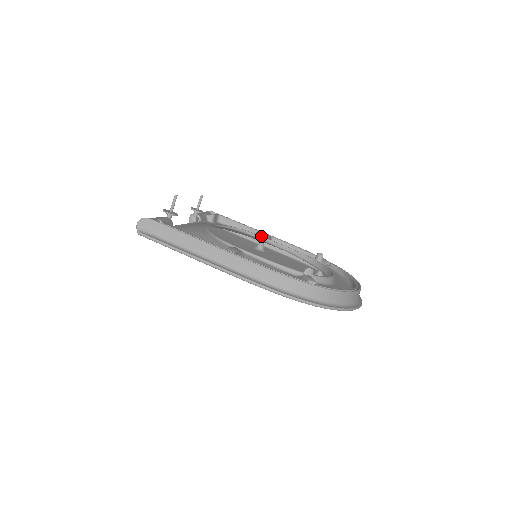
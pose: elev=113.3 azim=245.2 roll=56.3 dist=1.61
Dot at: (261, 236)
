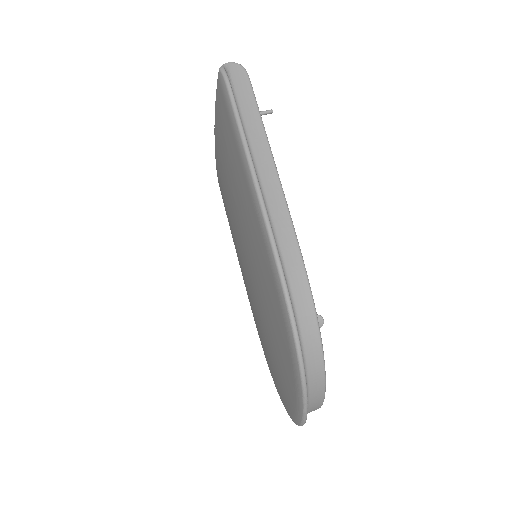
Dot at: occluded
